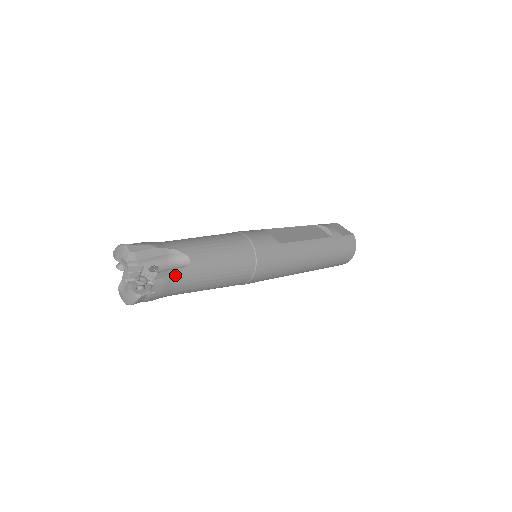
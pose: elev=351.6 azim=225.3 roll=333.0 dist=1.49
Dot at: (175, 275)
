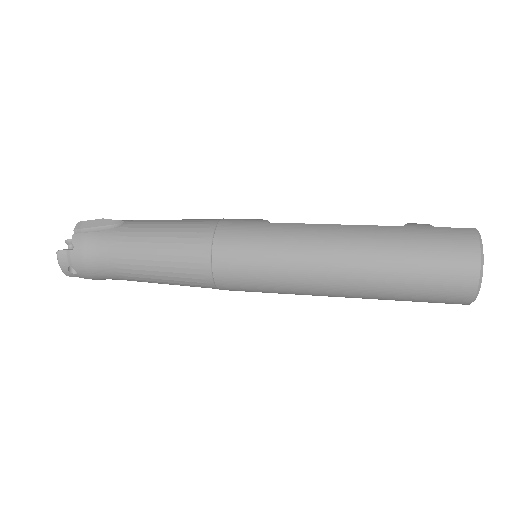
Dot at: (99, 234)
